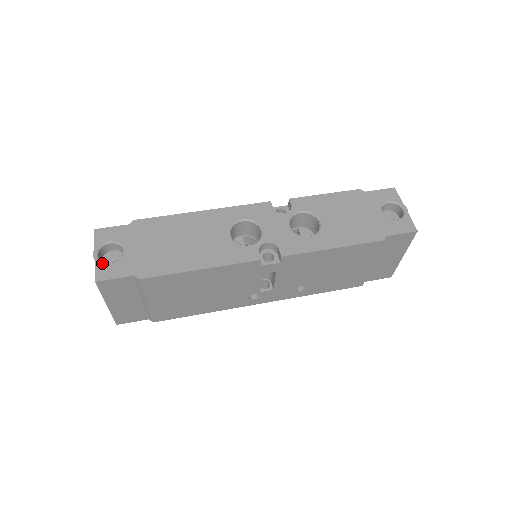
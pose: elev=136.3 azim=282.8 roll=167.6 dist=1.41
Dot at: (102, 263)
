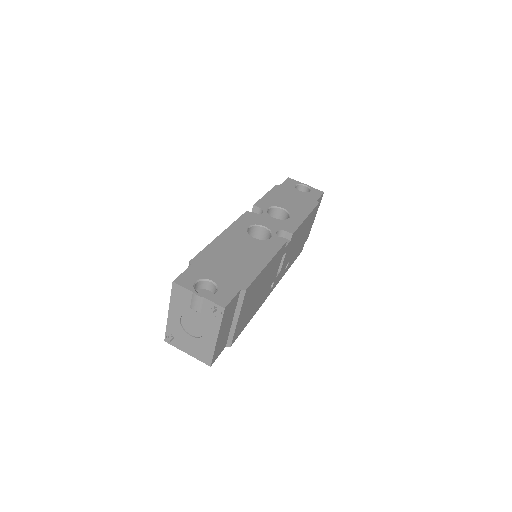
Dot at: (211, 296)
